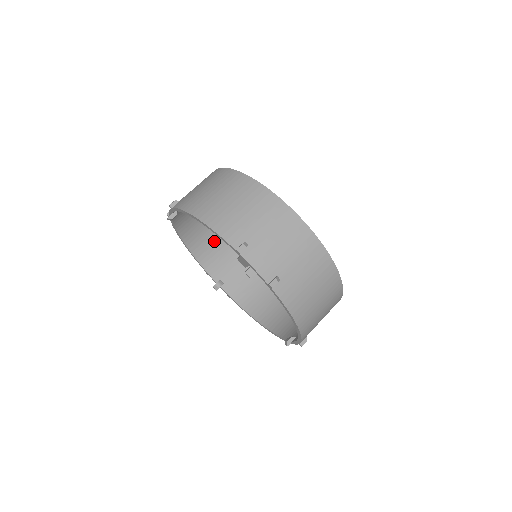
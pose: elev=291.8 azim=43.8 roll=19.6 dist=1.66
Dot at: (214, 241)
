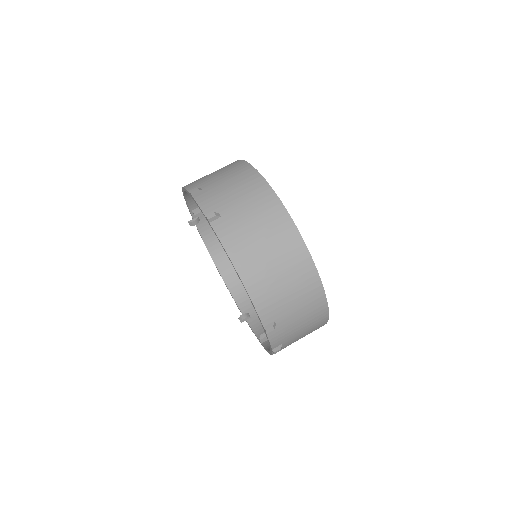
Dot at: occluded
